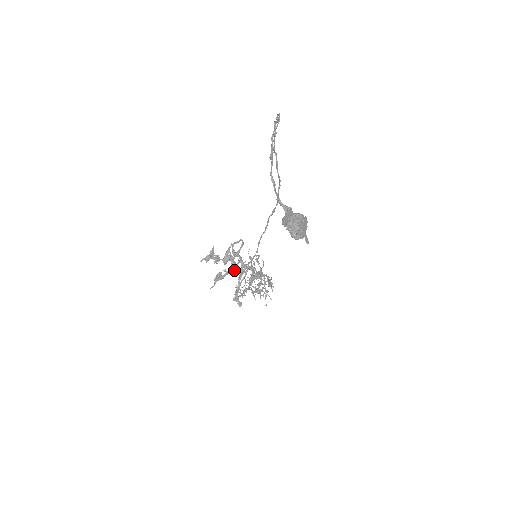
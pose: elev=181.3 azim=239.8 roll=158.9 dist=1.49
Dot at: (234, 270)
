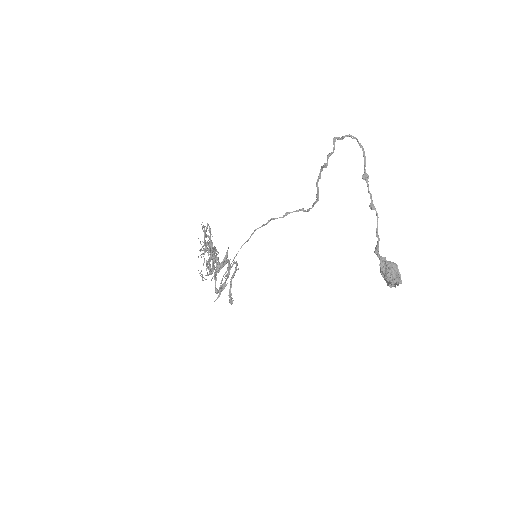
Dot at: (228, 272)
